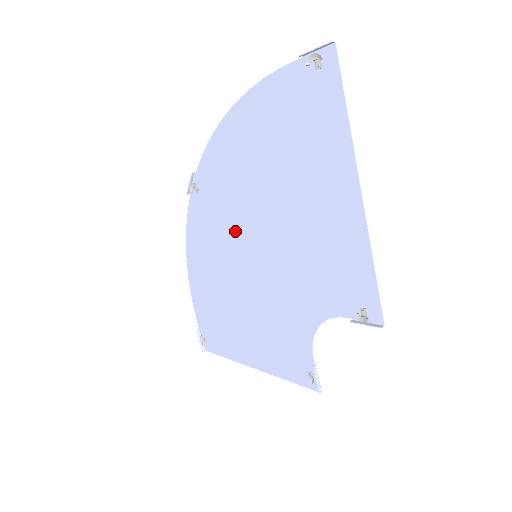
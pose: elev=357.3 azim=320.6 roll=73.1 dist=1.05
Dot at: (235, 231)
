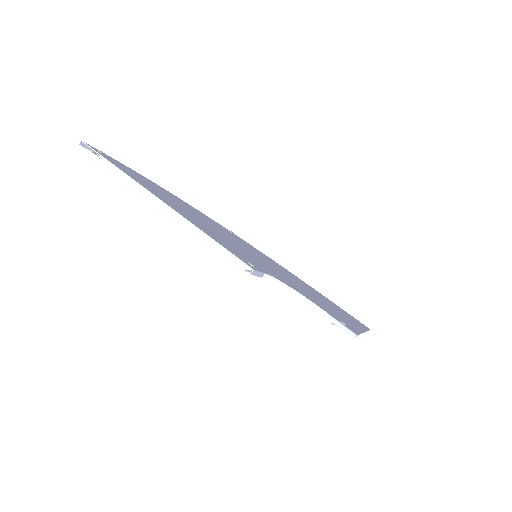
Dot at: occluded
